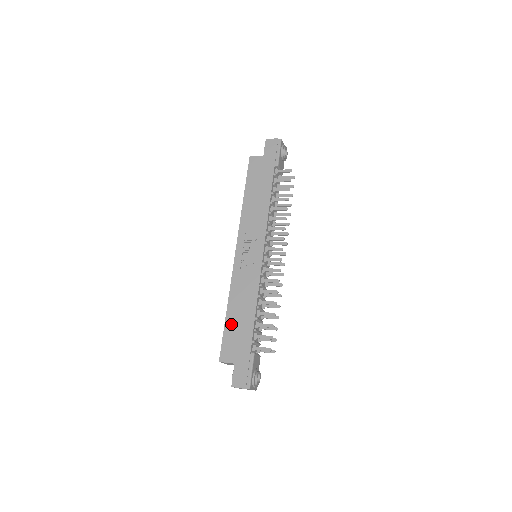
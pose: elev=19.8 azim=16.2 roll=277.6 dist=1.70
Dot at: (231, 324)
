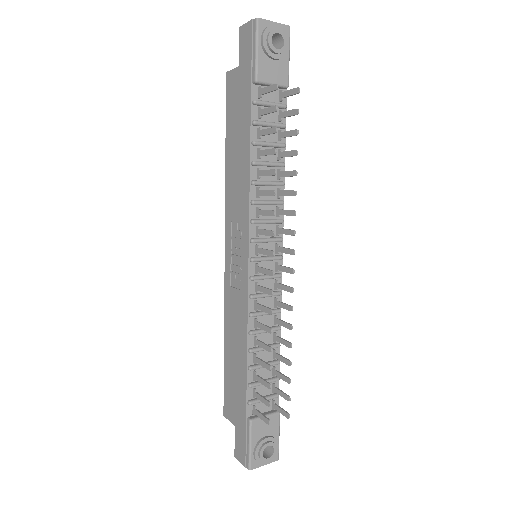
Dot at: (228, 367)
